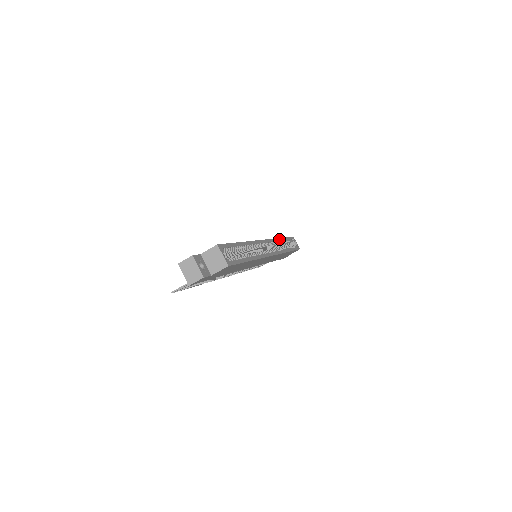
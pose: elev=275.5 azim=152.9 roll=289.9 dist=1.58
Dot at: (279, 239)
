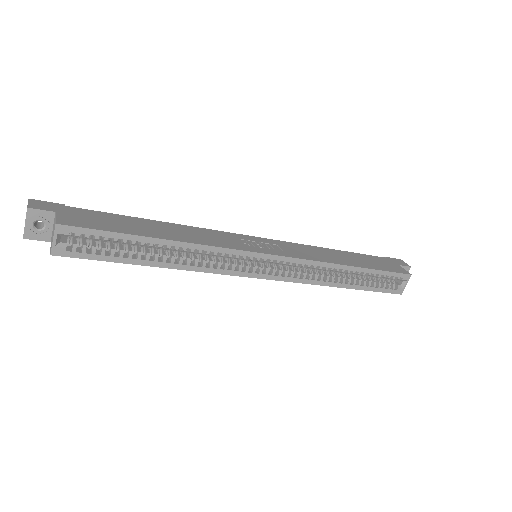
Dot at: (335, 265)
